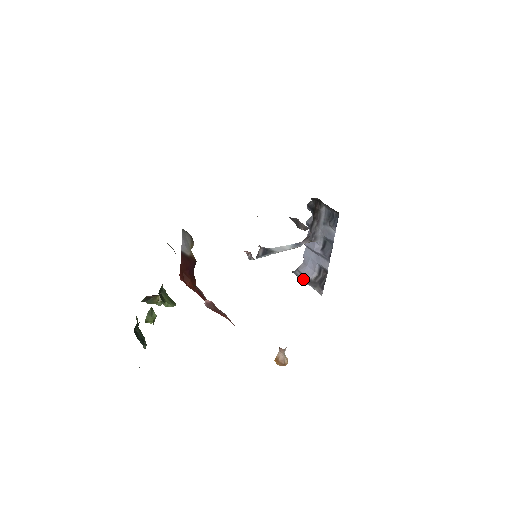
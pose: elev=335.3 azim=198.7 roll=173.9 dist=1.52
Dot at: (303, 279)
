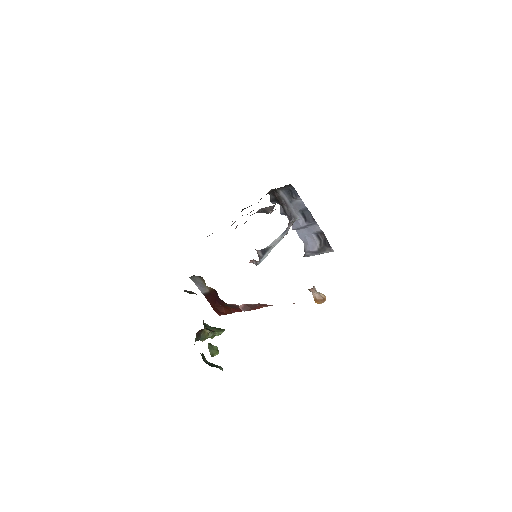
Dot at: (314, 254)
